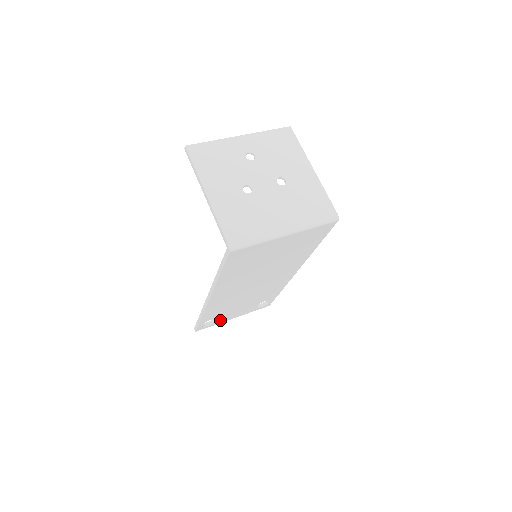
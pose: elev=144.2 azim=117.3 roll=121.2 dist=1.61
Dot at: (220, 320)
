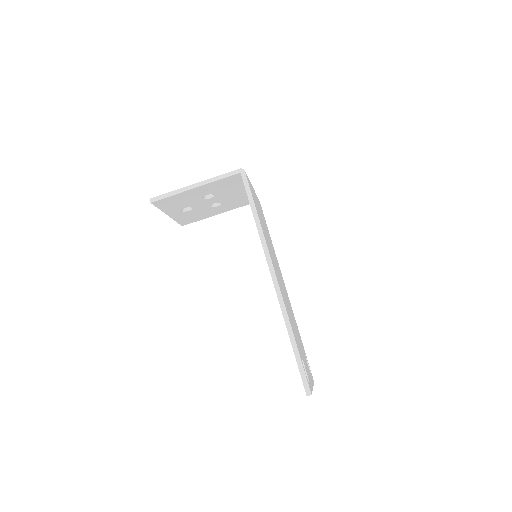
Dot at: (308, 377)
